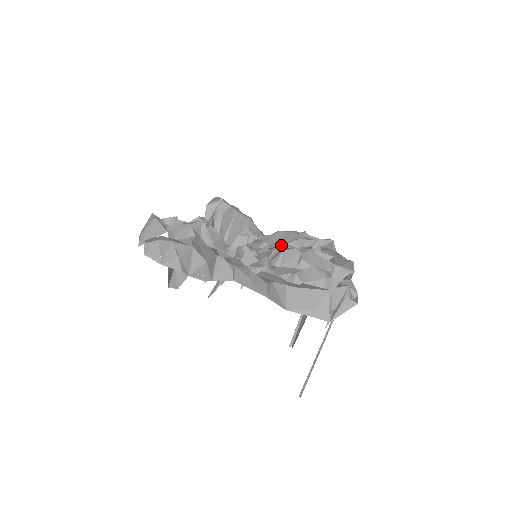
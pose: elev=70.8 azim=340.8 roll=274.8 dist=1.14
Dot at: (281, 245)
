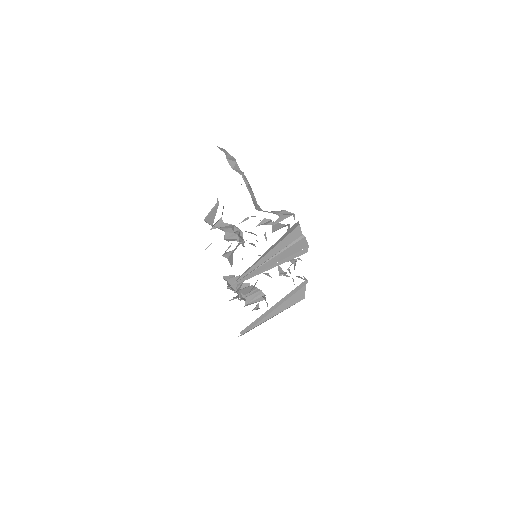
Dot at: occluded
